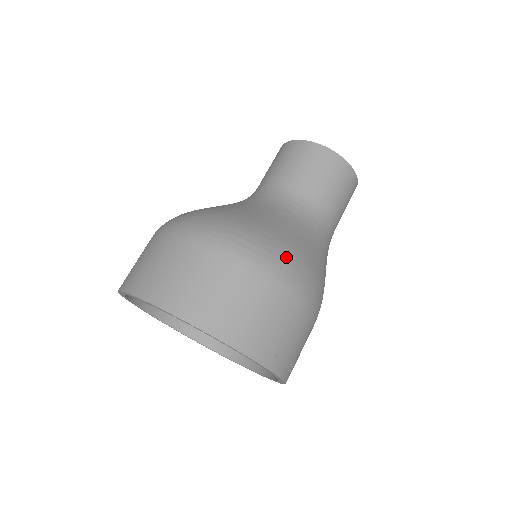
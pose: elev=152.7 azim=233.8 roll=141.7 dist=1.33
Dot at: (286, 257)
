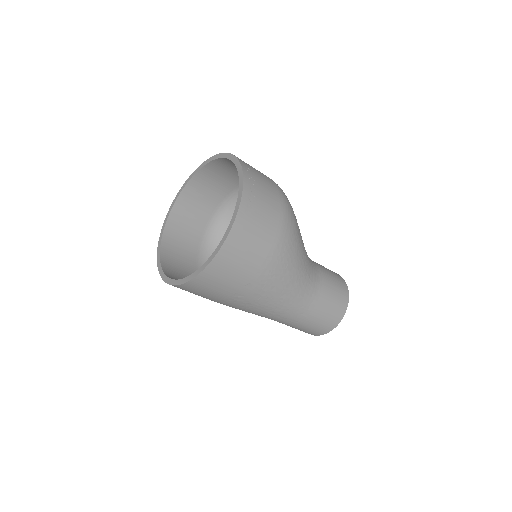
Dot at: occluded
